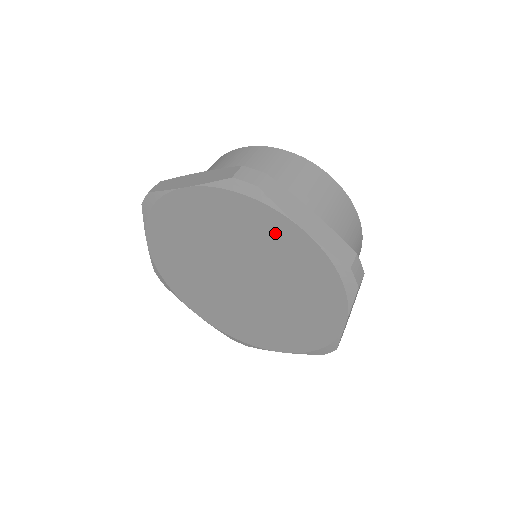
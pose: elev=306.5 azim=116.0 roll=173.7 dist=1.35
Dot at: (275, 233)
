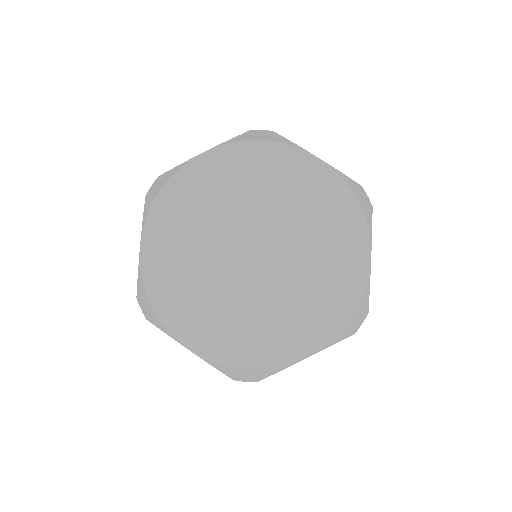
Dot at: (291, 170)
